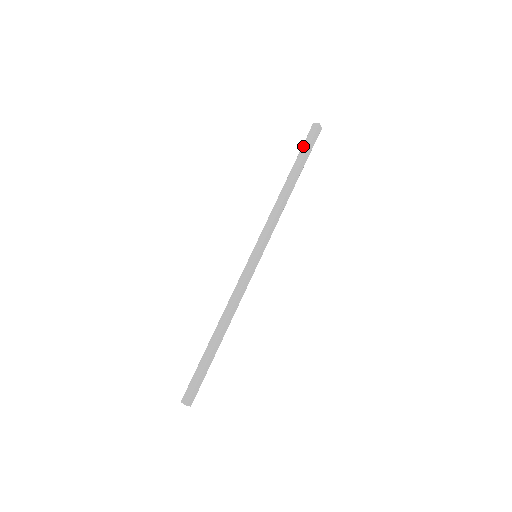
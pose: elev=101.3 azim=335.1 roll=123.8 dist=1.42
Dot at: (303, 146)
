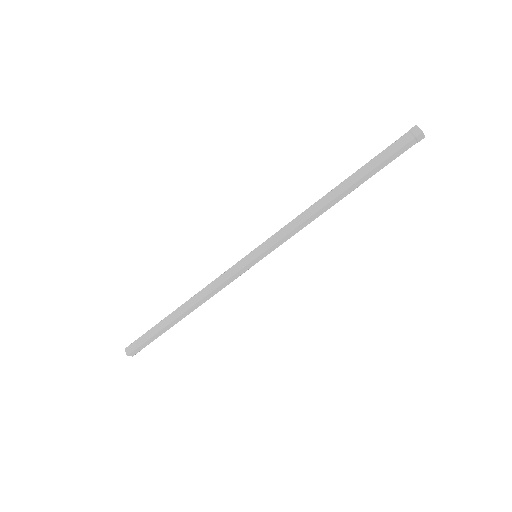
Dot at: (383, 152)
